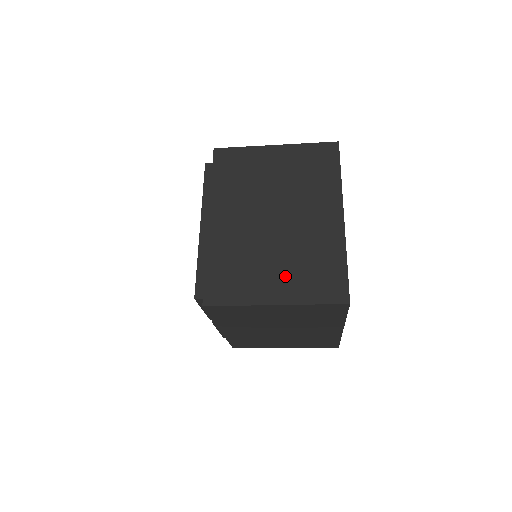
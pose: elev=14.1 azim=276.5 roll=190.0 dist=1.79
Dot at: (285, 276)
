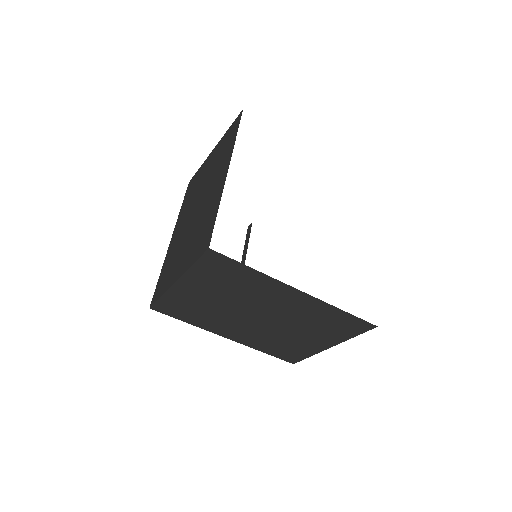
Dot at: (187, 252)
